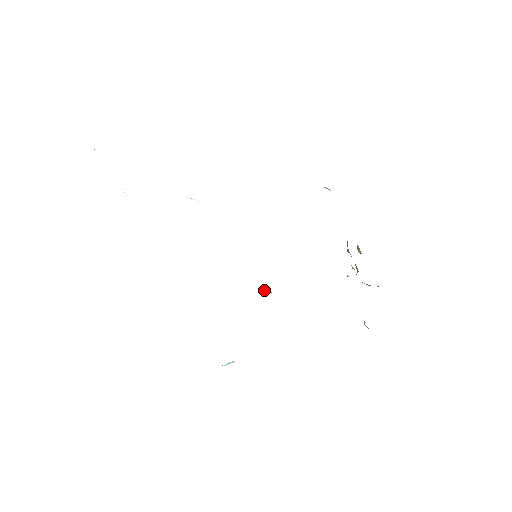
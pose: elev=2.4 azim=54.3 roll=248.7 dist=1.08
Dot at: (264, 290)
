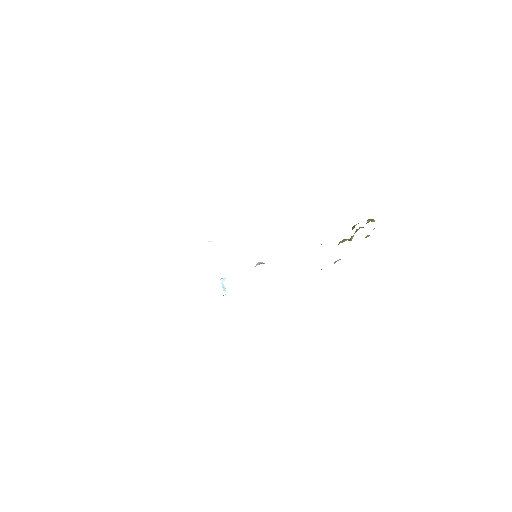
Dot at: occluded
